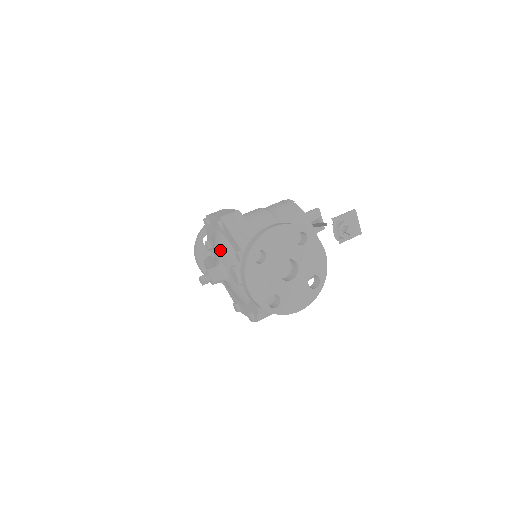
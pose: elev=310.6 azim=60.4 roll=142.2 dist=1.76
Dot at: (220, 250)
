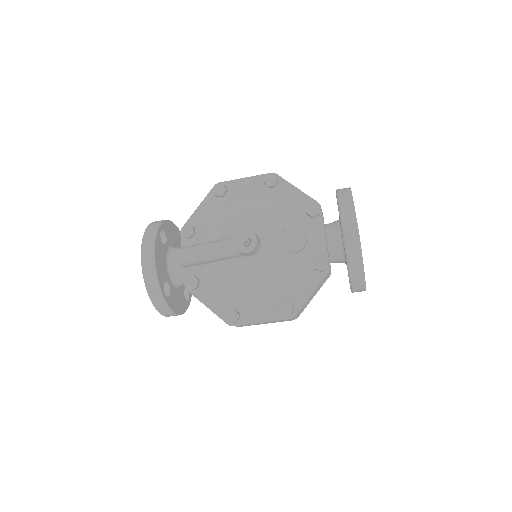
Dot at: (257, 214)
